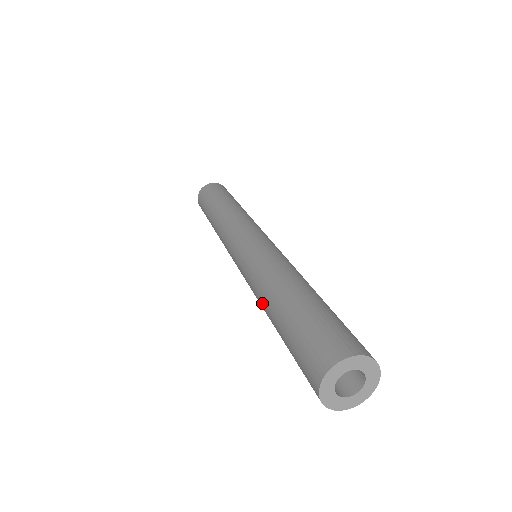
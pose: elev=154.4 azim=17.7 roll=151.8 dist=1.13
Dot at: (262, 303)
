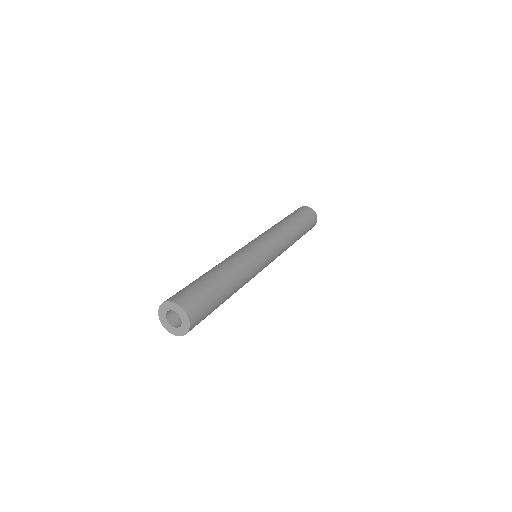
Dot at: occluded
